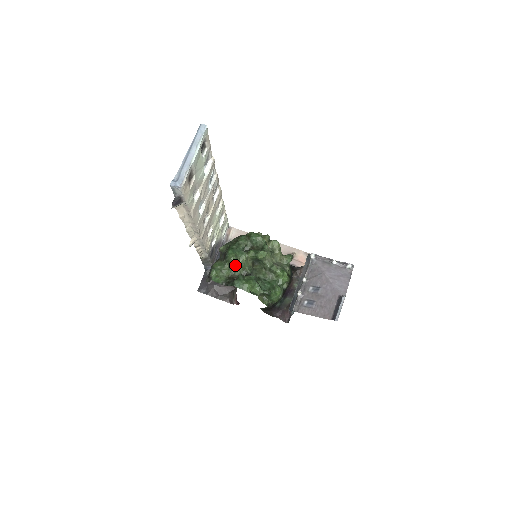
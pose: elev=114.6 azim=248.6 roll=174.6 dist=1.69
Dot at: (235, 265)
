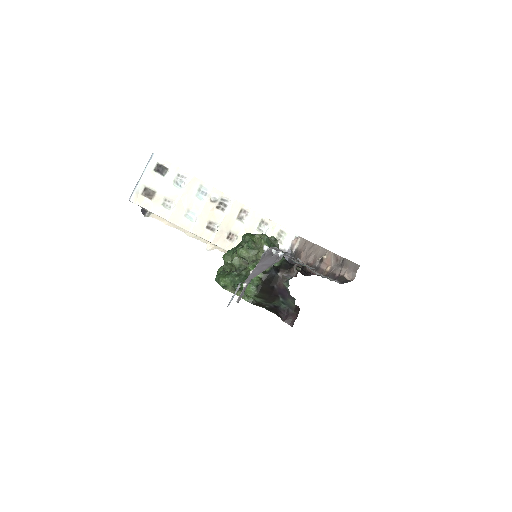
Dot at: (229, 263)
